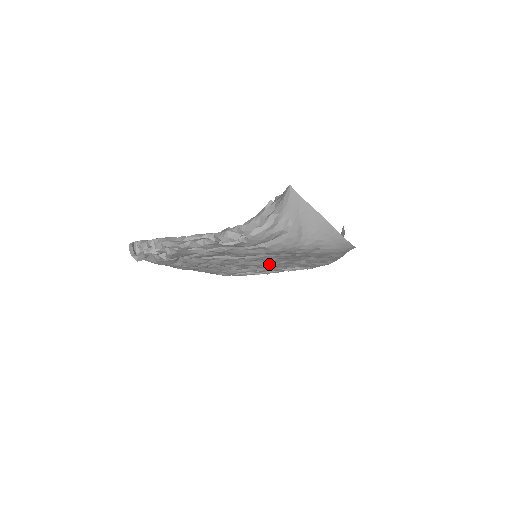
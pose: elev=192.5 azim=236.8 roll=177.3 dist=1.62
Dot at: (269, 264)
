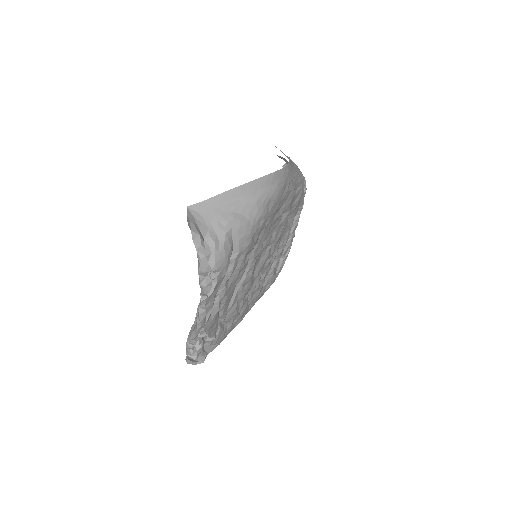
Dot at: (271, 247)
